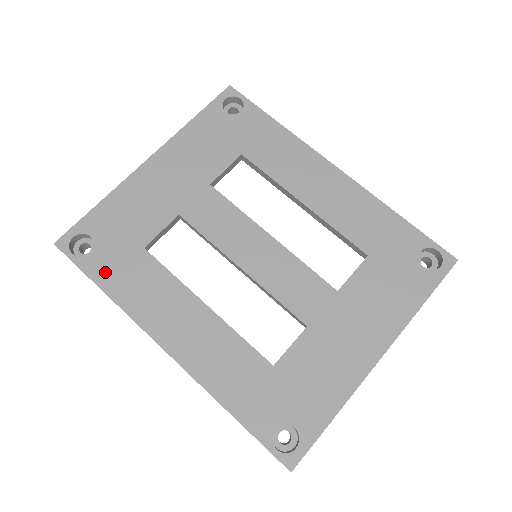
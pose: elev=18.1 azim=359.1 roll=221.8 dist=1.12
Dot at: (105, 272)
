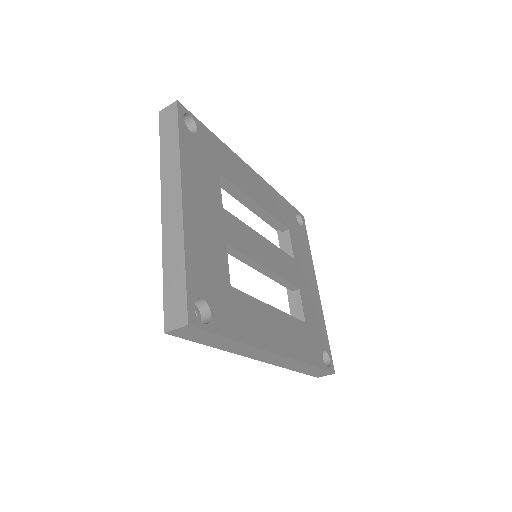
Dot at: (229, 324)
